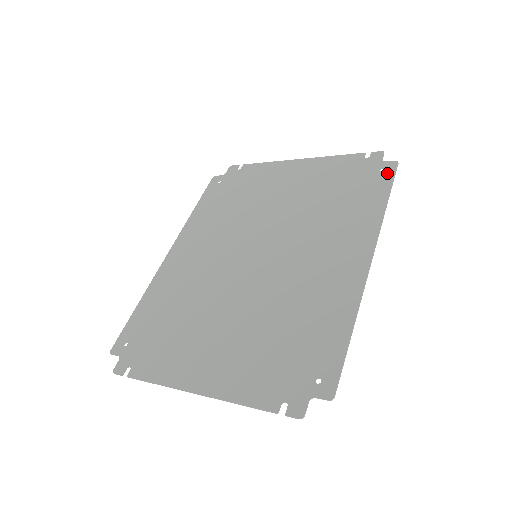
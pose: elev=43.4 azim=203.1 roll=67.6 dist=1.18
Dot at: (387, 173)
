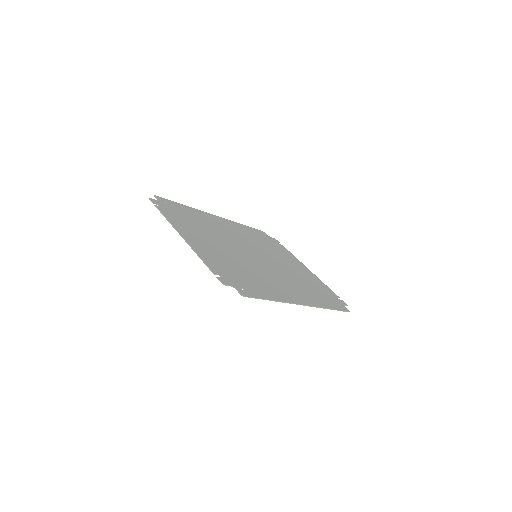
Dot at: (342, 307)
